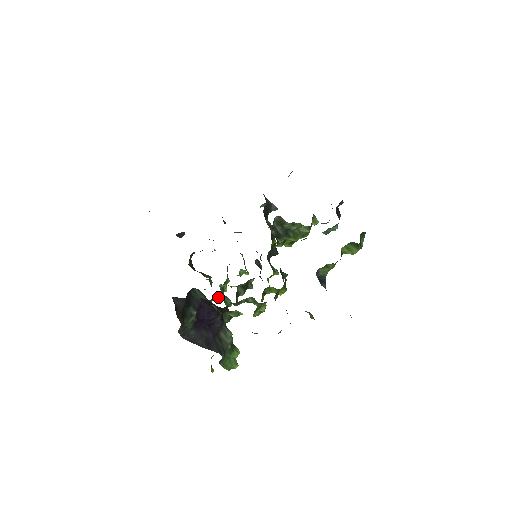
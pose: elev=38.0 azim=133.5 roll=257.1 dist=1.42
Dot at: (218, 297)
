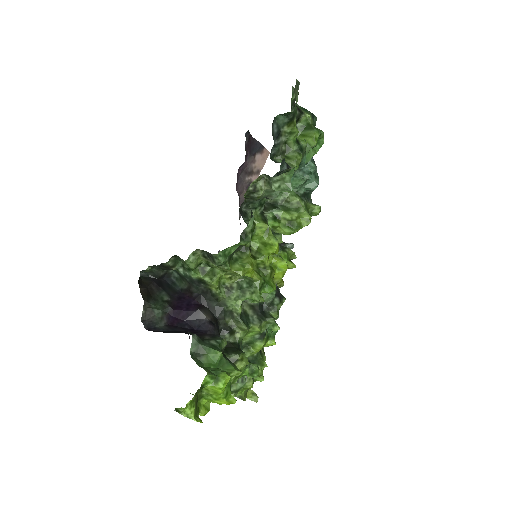
Dot at: occluded
